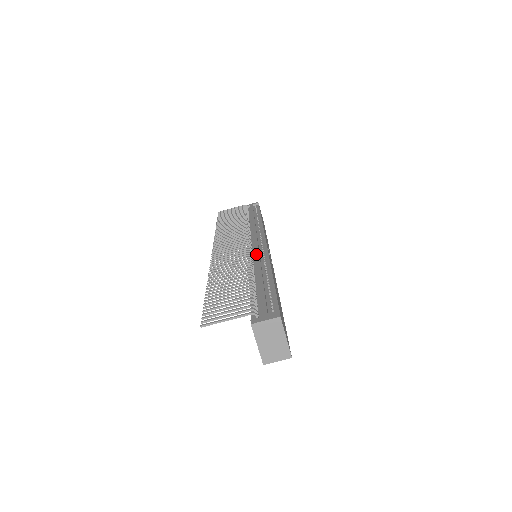
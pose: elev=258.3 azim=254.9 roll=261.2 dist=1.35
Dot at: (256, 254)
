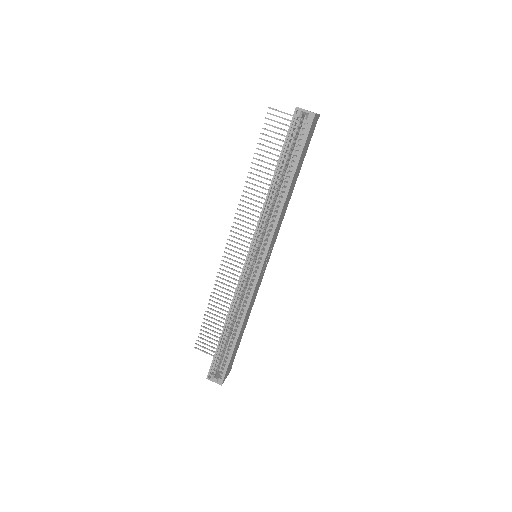
Dot at: occluded
